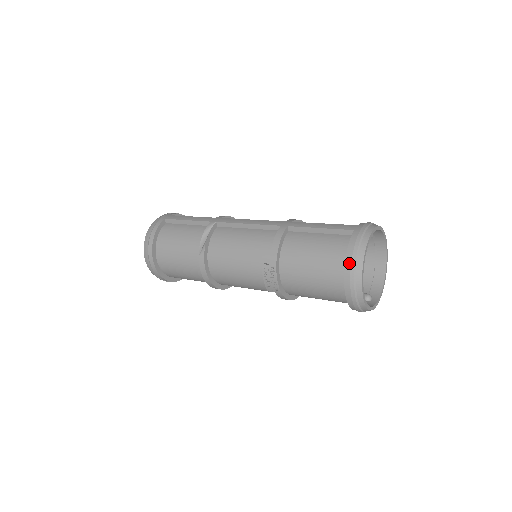
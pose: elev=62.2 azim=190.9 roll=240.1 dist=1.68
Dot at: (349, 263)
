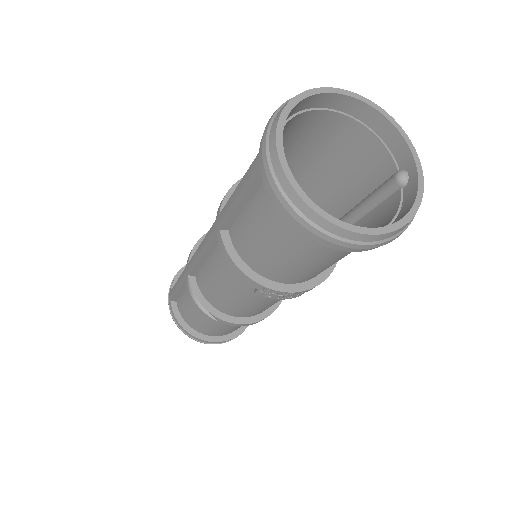
Dot at: (303, 228)
